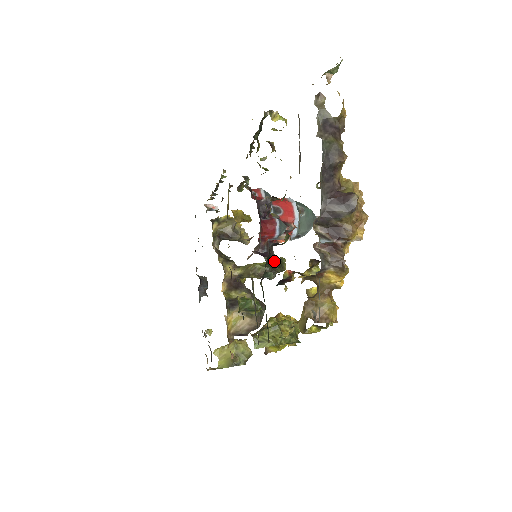
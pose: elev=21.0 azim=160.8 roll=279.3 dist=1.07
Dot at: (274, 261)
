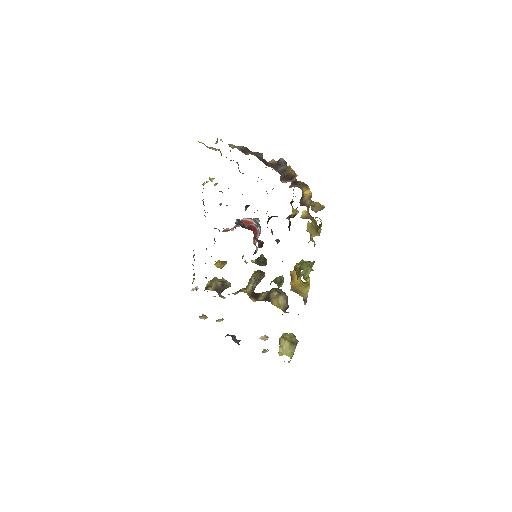
Dot at: (261, 258)
